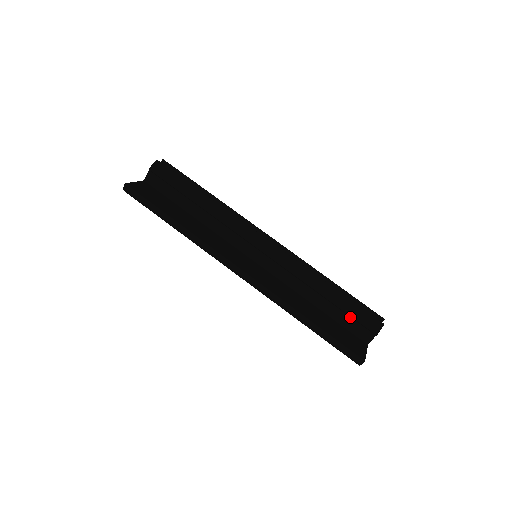
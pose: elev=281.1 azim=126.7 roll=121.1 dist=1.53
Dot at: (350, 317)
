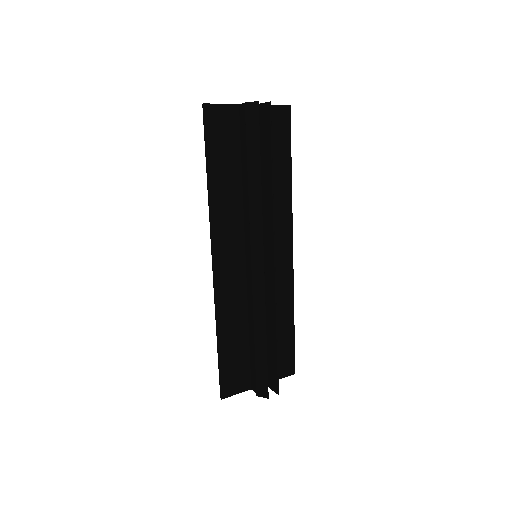
Dot at: (256, 367)
